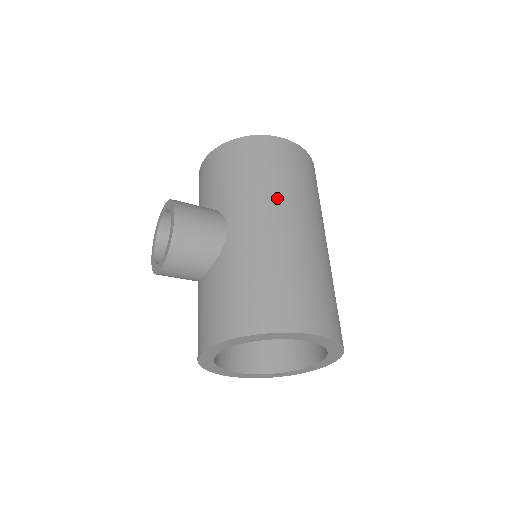
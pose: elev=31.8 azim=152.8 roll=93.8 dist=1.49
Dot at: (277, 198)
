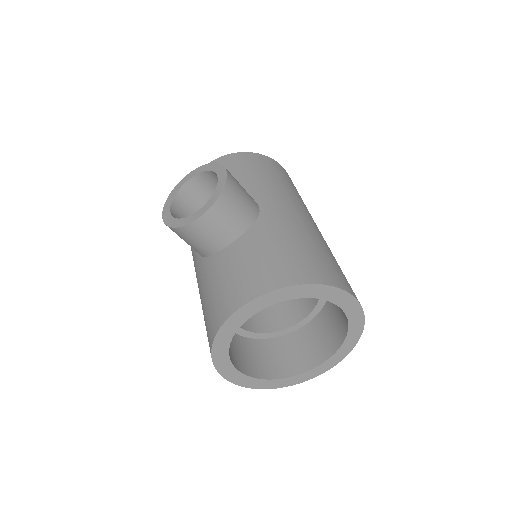
Dot at: (297, 199)
